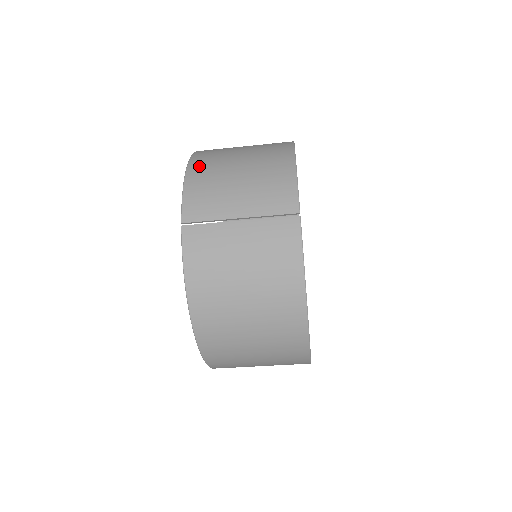
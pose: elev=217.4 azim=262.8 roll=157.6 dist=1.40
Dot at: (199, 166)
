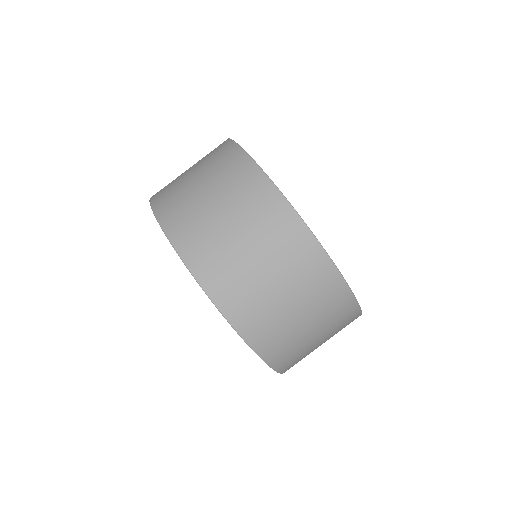
Dot at: occluded
